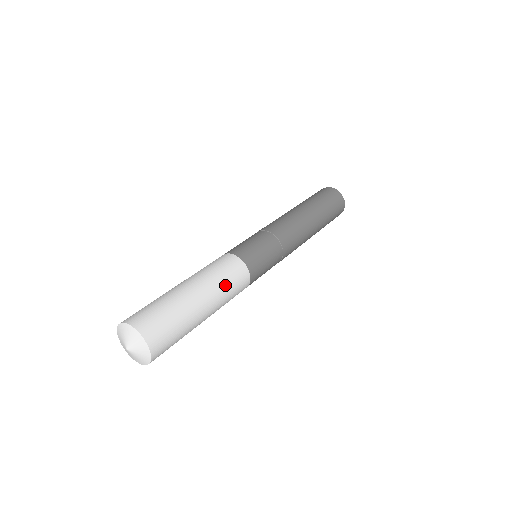
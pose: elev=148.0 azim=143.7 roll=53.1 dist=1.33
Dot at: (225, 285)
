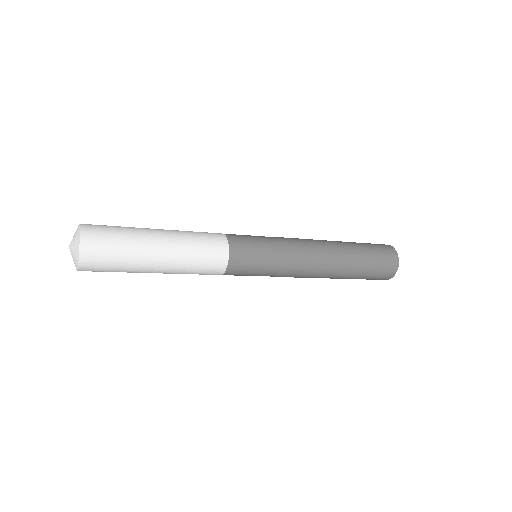
Dot at: occluded
